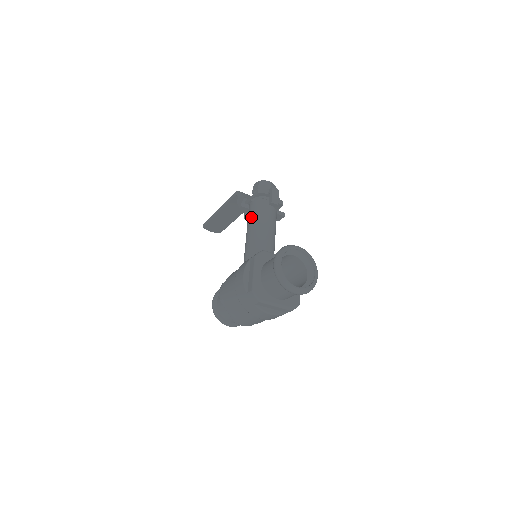
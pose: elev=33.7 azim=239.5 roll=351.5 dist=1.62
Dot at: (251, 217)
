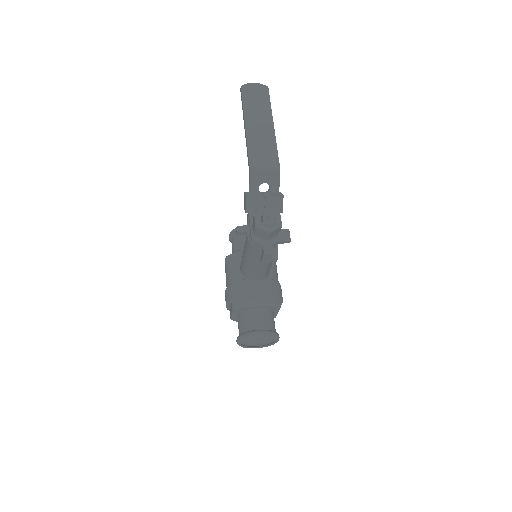
Dot at: (245, 249)
